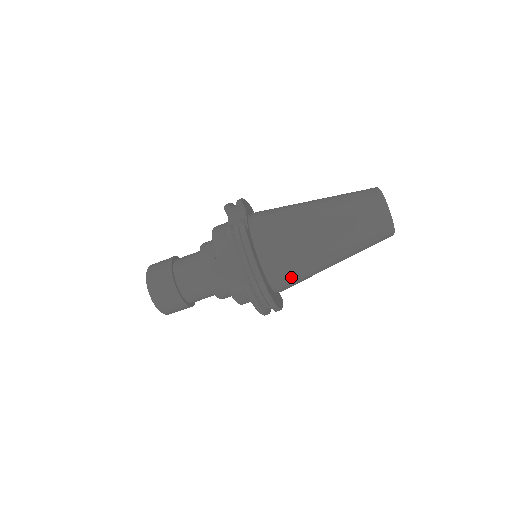
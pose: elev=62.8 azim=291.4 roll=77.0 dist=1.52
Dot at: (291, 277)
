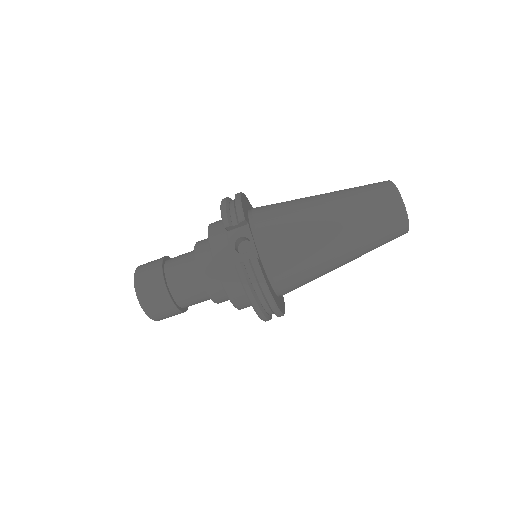
Dot at: (300, 286)
